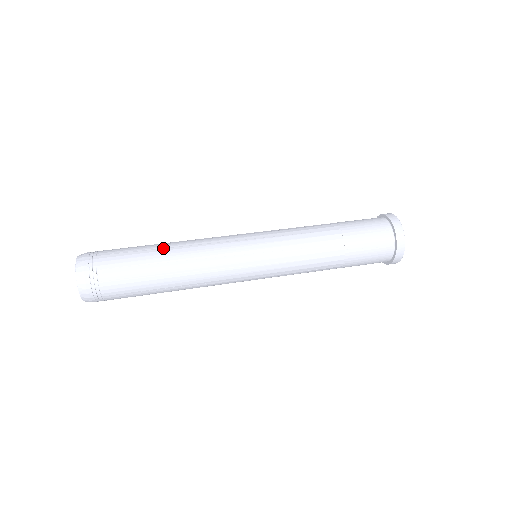
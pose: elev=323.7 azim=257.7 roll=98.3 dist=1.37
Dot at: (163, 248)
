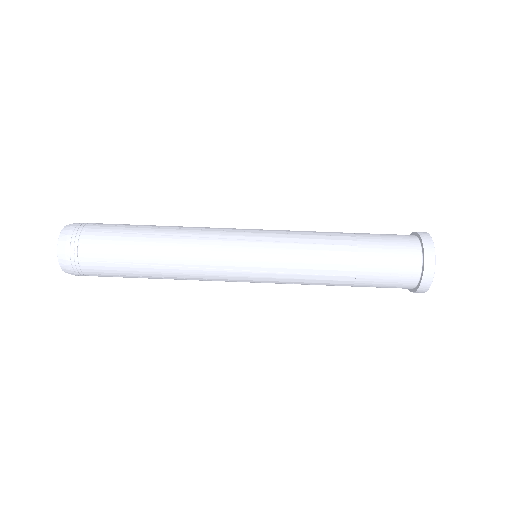
Dot at: (151, 234)
